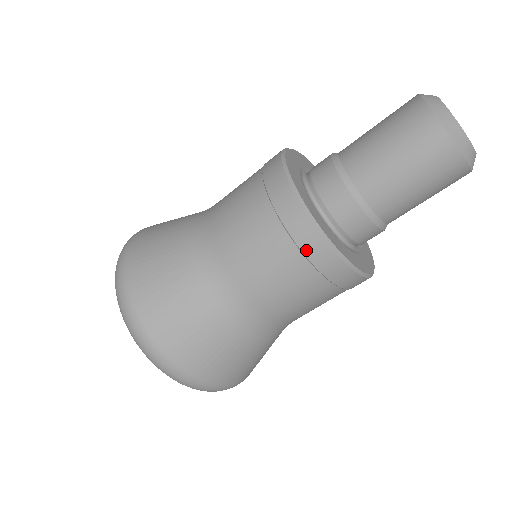
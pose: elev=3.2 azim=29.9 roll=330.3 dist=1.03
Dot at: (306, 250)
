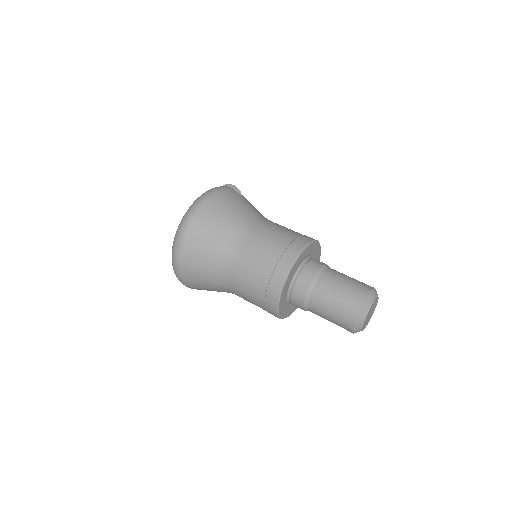
Dot at: (267, 300)
